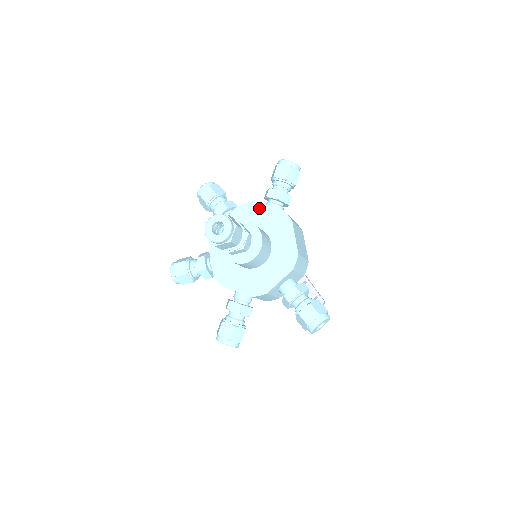
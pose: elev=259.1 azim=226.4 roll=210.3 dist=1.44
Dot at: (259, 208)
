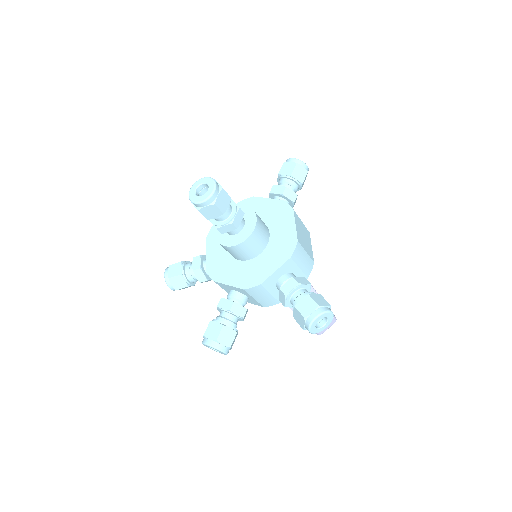
Dot at: (260, 201)
